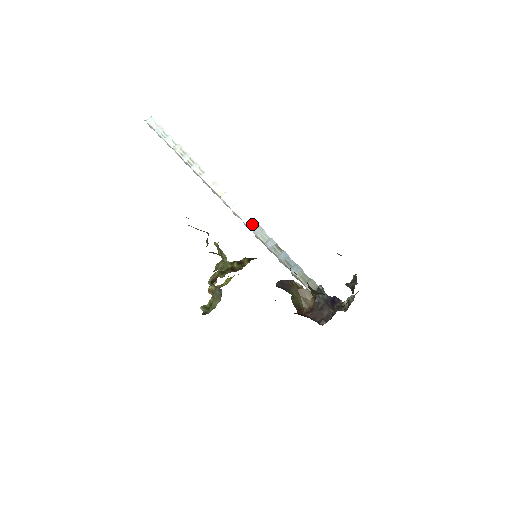
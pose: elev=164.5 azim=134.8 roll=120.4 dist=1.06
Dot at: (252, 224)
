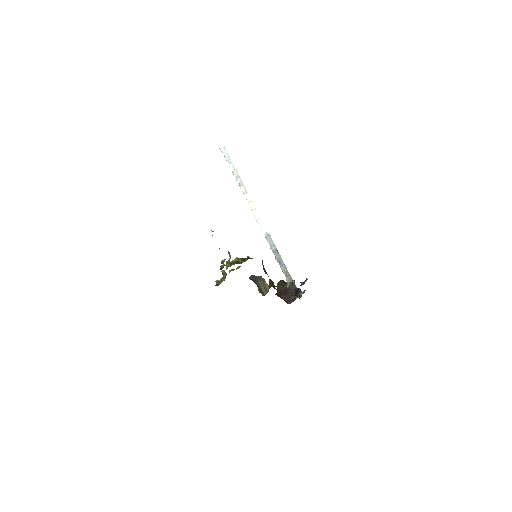
Dot at: (266, 233)
